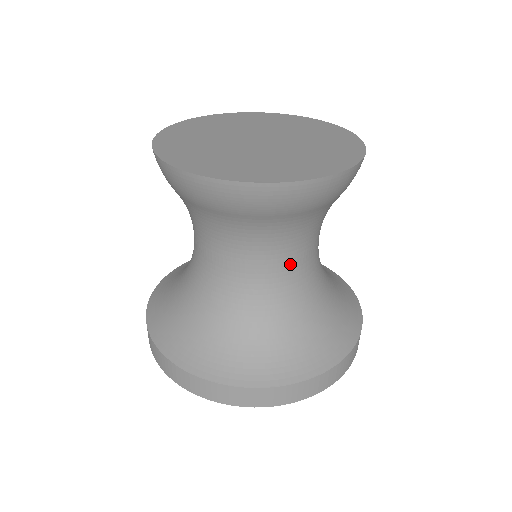
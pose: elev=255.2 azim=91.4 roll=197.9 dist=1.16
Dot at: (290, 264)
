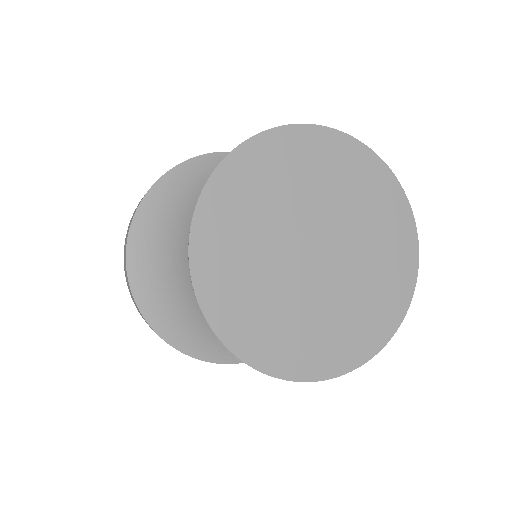
Dot at: occluded
